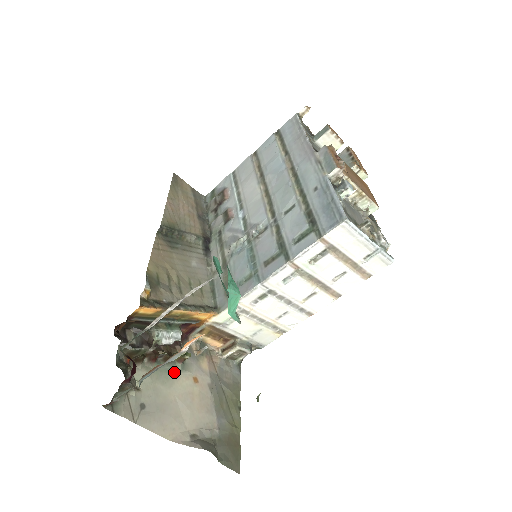
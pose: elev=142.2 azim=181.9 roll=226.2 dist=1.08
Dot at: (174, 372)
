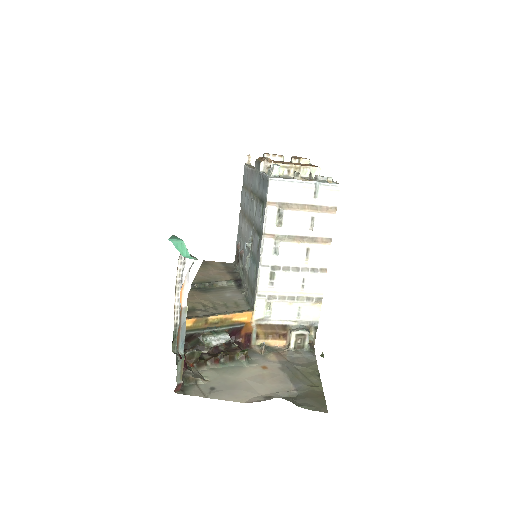
Dot at: (240, 367)
